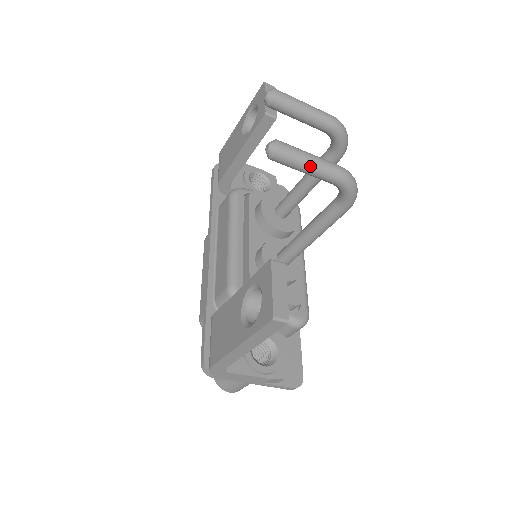
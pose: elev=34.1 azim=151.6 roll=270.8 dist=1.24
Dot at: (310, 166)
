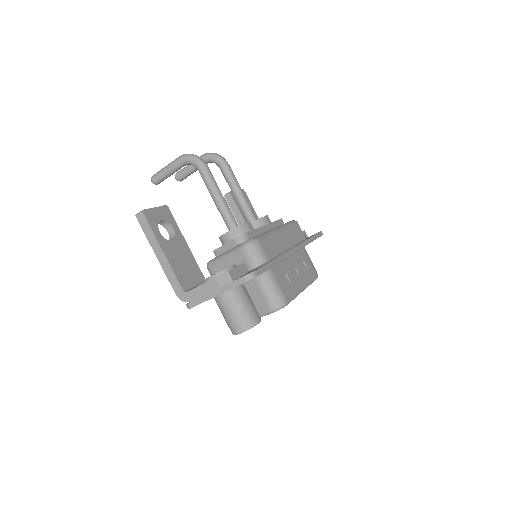
Dot at: (165, 169)
